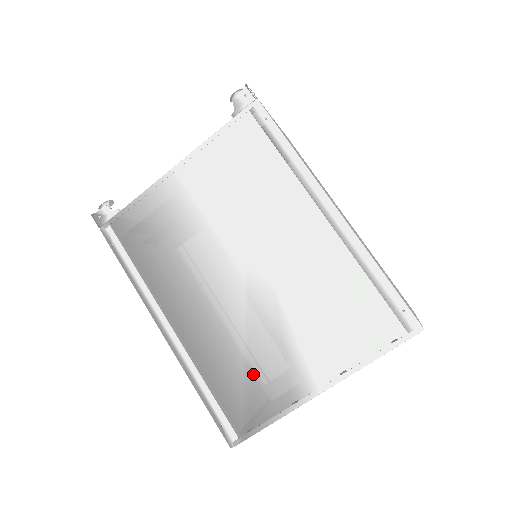
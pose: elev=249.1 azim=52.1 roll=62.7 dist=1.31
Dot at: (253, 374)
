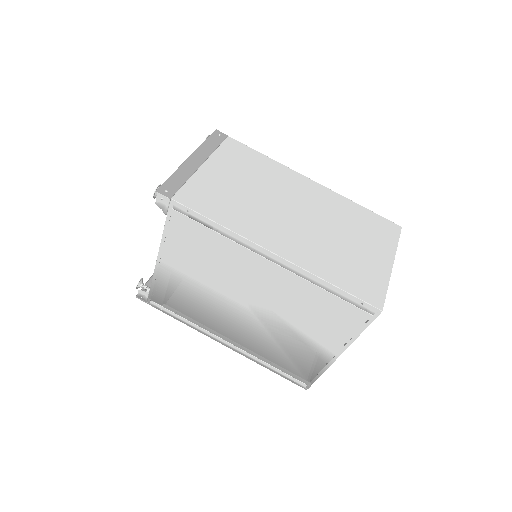
Dot at: (292, 355)
